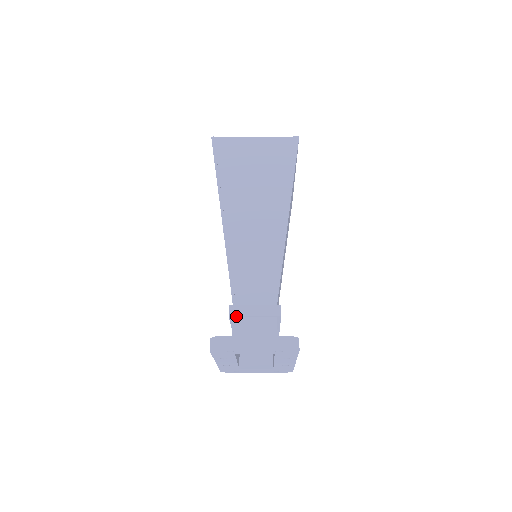
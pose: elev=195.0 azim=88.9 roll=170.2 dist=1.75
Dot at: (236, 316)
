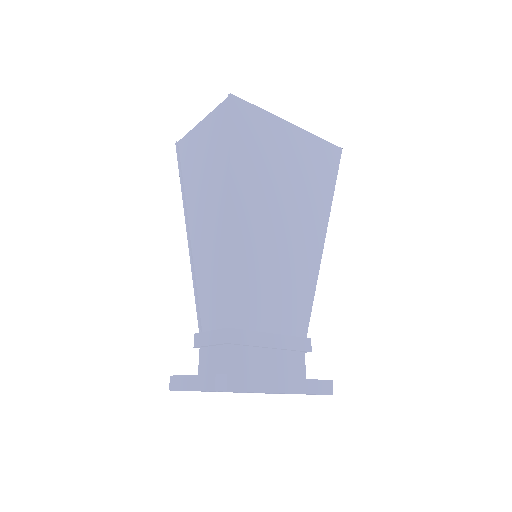
Dot at: (198, 346)
